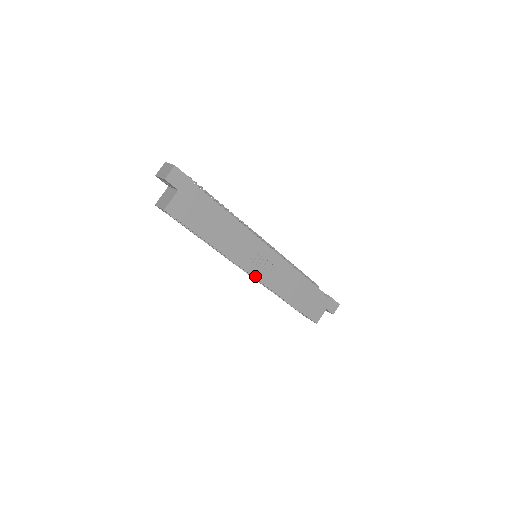
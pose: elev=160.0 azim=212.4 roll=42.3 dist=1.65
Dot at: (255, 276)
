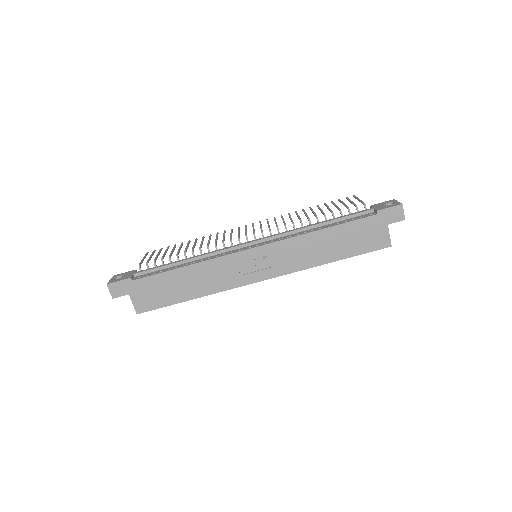
Dot at: (265, 278)
